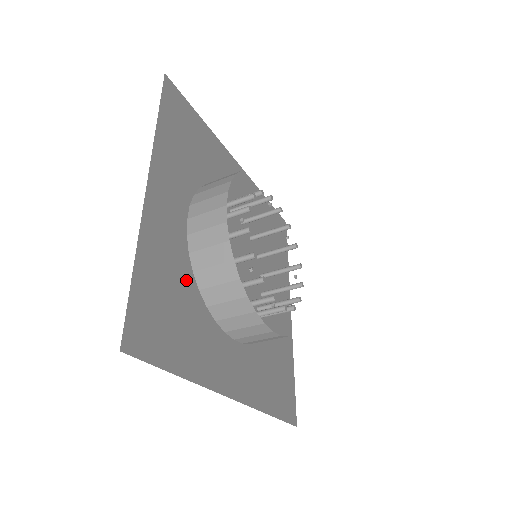
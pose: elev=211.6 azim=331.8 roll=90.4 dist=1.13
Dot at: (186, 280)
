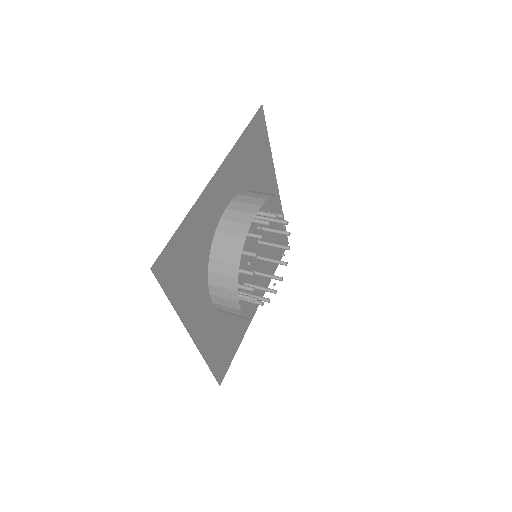
Dot at: (205, 247)
